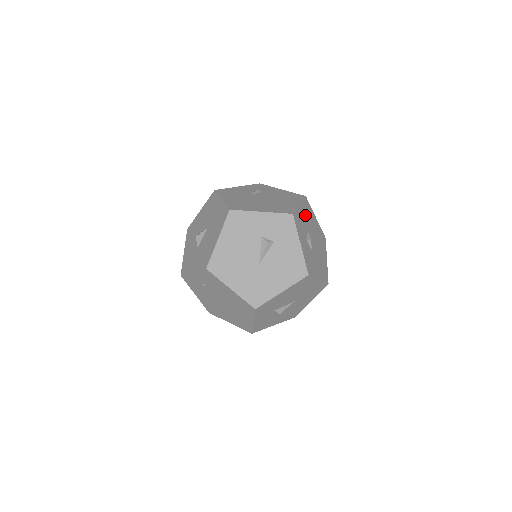
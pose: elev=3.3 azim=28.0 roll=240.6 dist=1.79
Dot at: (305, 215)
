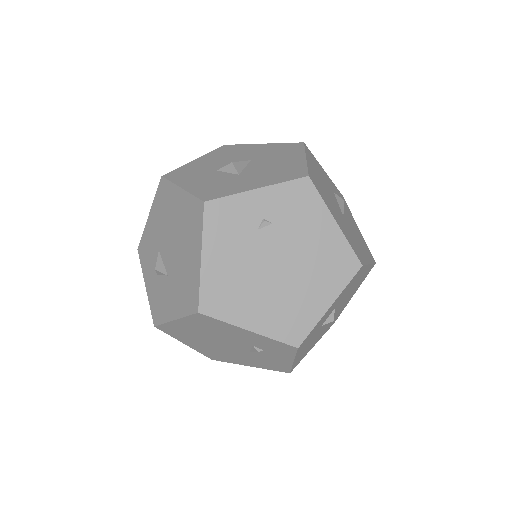
Dot at: occluded
